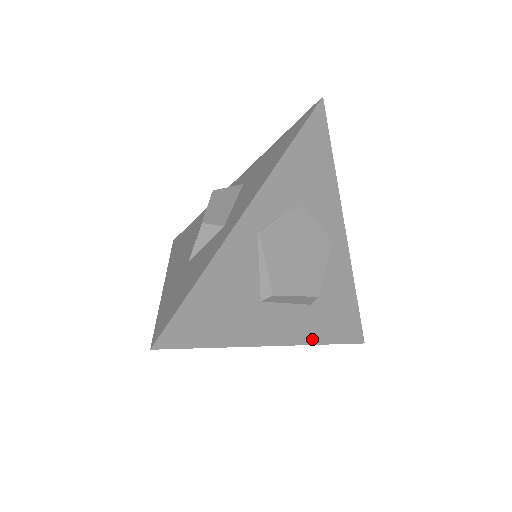
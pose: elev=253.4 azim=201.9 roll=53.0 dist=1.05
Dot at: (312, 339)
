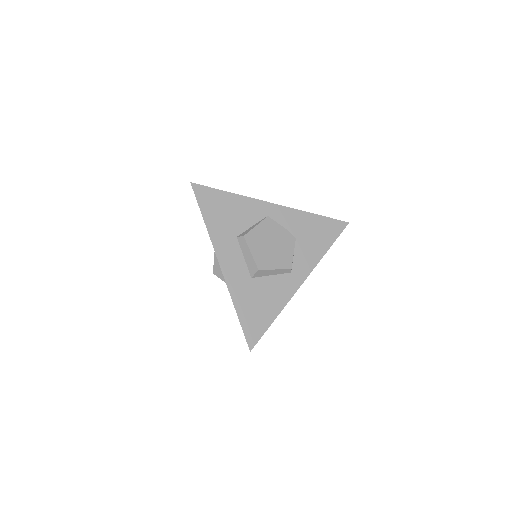
Dot at: (233, 292)
